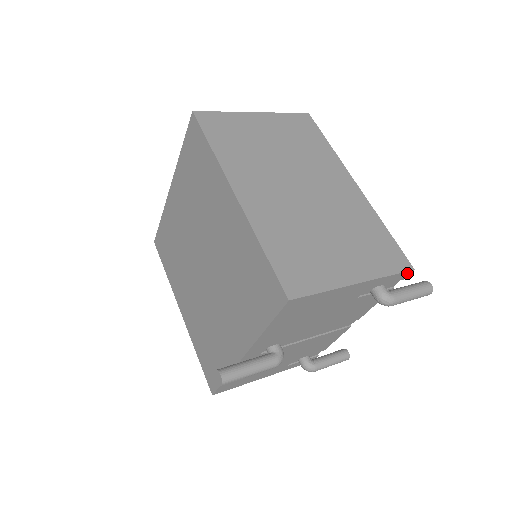
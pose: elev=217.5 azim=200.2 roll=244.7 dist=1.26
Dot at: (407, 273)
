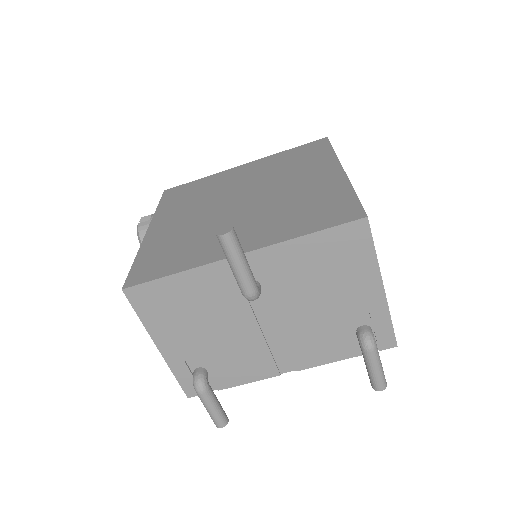
Dot at: (391, 343)
